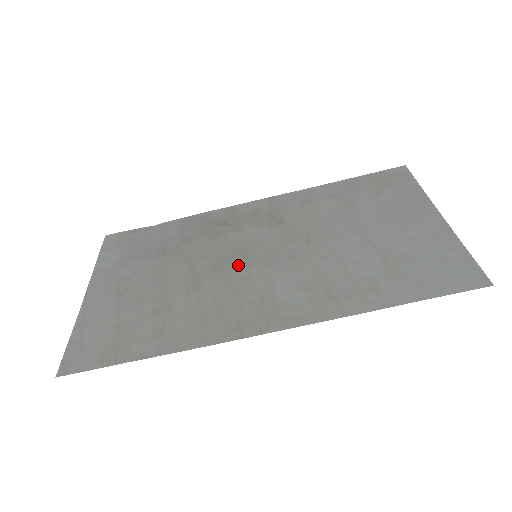
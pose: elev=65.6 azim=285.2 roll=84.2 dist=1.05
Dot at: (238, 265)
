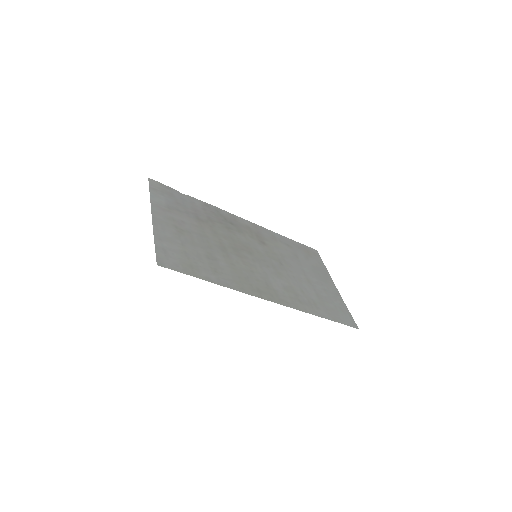
Dot at: (248, 256)
